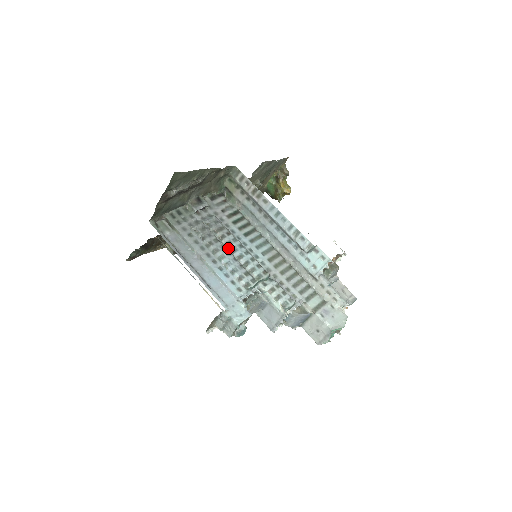
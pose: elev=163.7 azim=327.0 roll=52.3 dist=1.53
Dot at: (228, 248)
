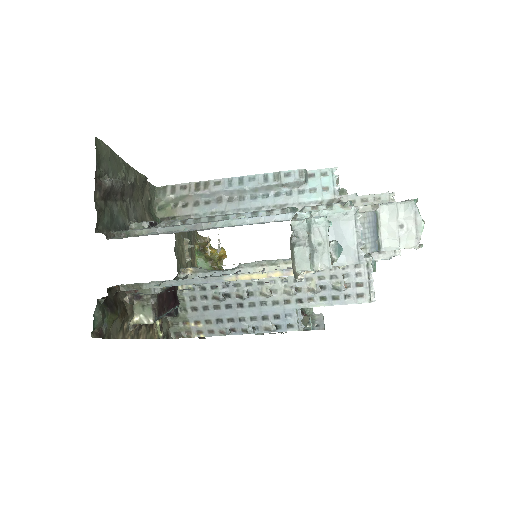
Dot at: occluded
